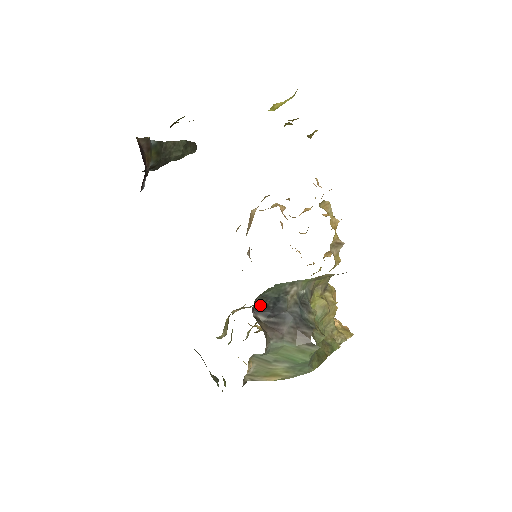
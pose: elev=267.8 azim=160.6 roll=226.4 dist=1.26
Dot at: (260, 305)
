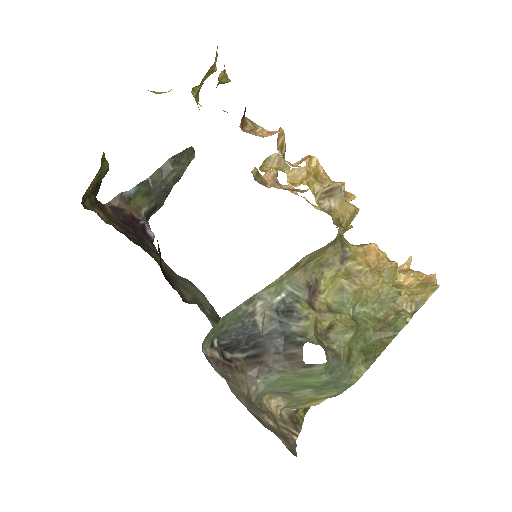
Dot at: (227, 344)
